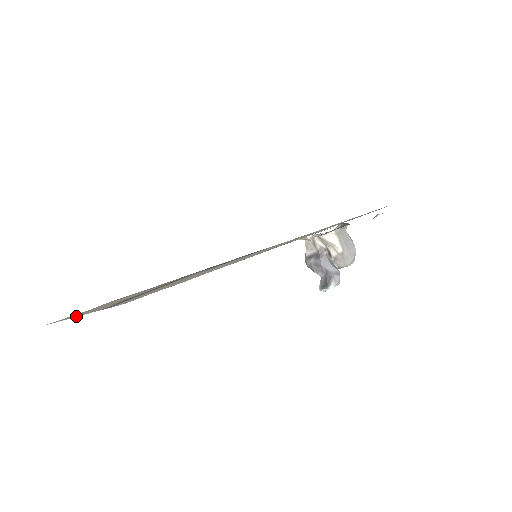
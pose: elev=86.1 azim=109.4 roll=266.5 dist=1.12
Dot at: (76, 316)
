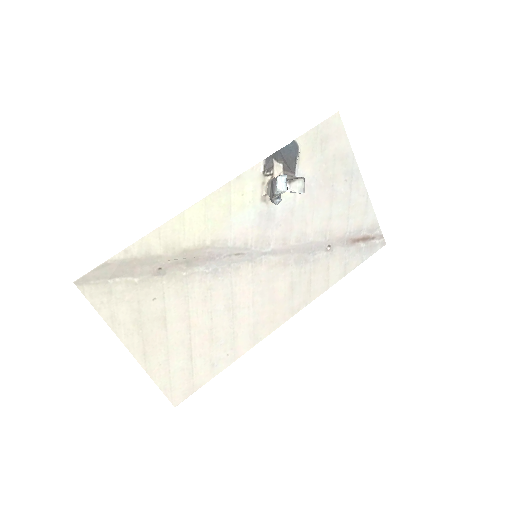
Dot at: (105, 318)
